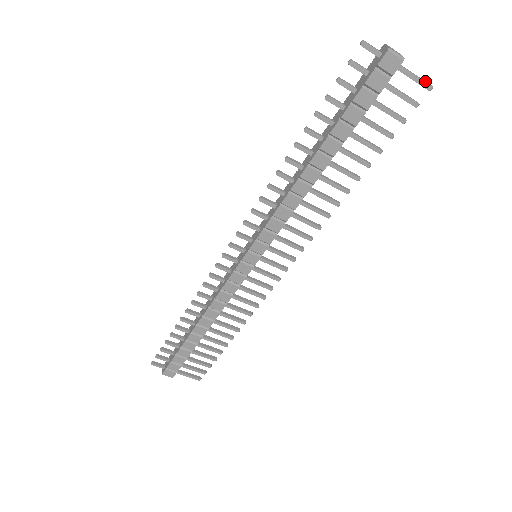
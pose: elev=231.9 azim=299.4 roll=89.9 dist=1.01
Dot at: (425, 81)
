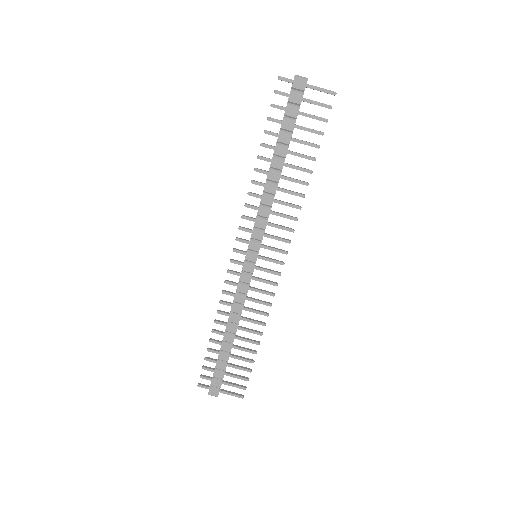
Dot at: (330, 90)
